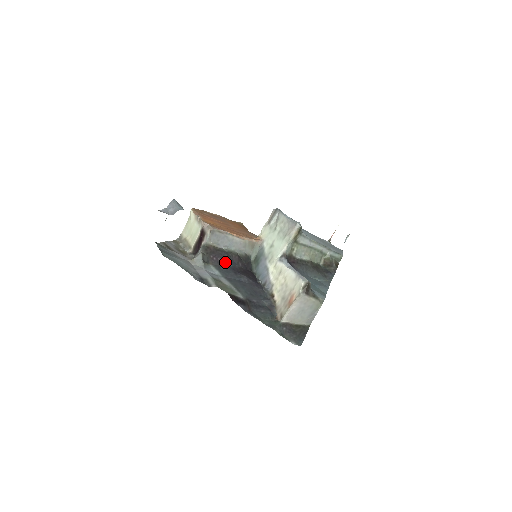
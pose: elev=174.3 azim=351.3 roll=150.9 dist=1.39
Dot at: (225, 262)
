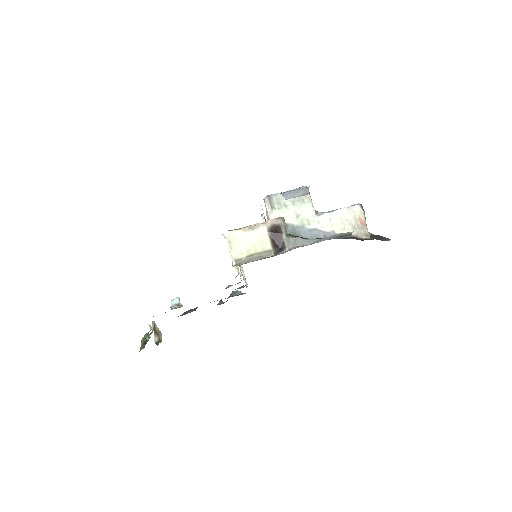
Dot at: occluded
